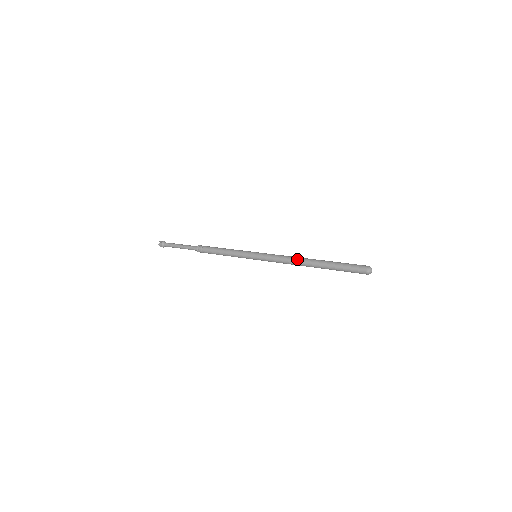
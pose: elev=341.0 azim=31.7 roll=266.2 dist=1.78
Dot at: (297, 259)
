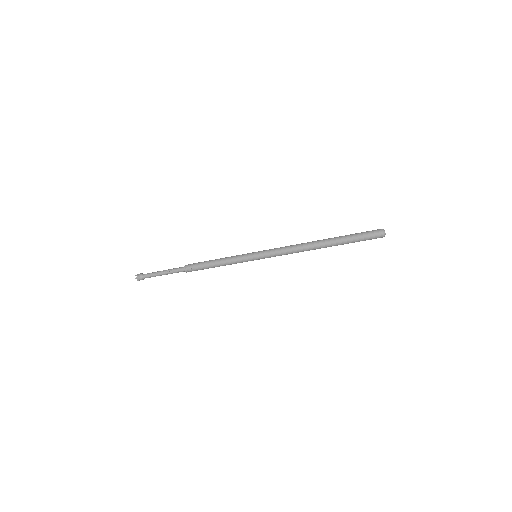
Dot at: (304, 245)
